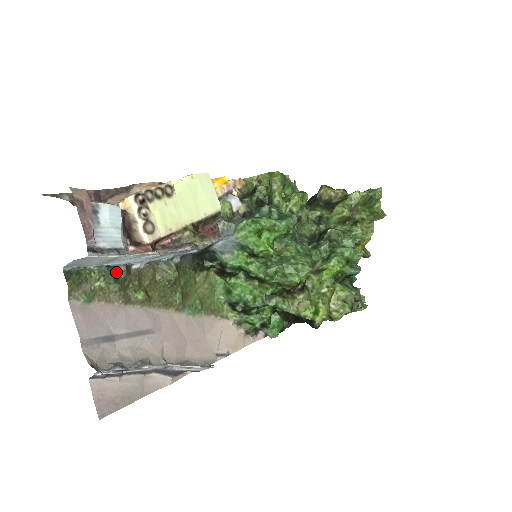
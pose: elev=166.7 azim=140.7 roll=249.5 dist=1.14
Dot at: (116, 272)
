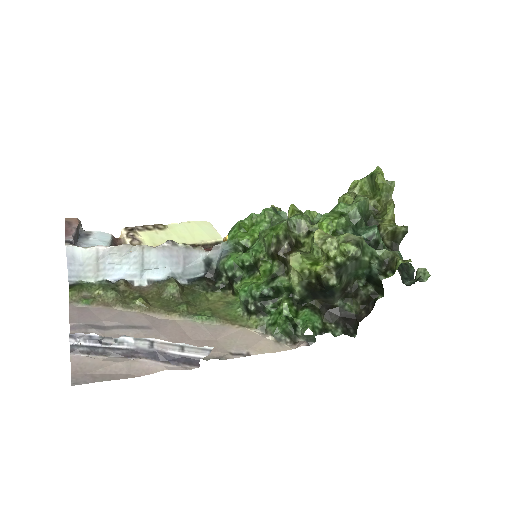
Dot at: (115, 285)
